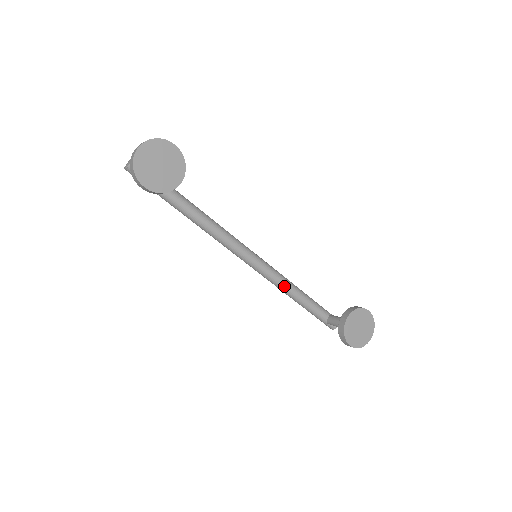
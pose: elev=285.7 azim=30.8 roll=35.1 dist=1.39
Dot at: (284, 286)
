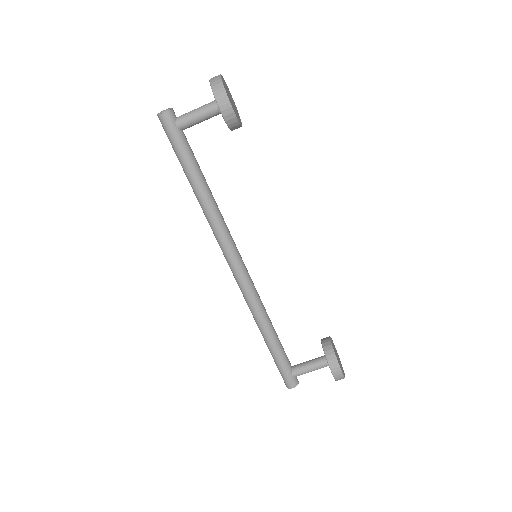
Dot at: (265, 311)
